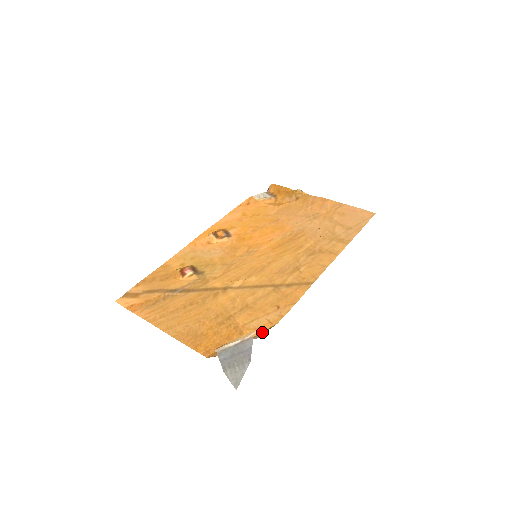
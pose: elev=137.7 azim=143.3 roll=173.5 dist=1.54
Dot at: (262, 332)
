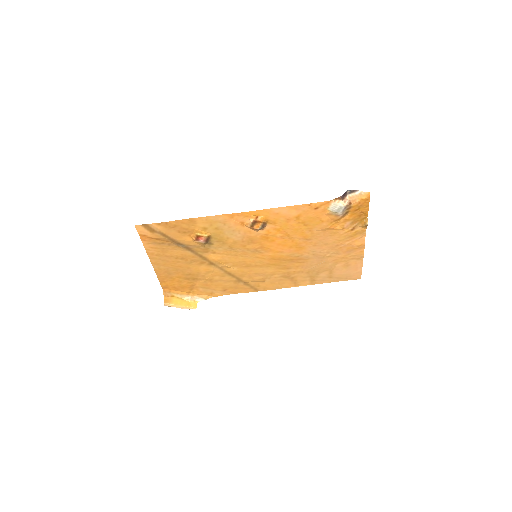
Dot at: (202, 296)
